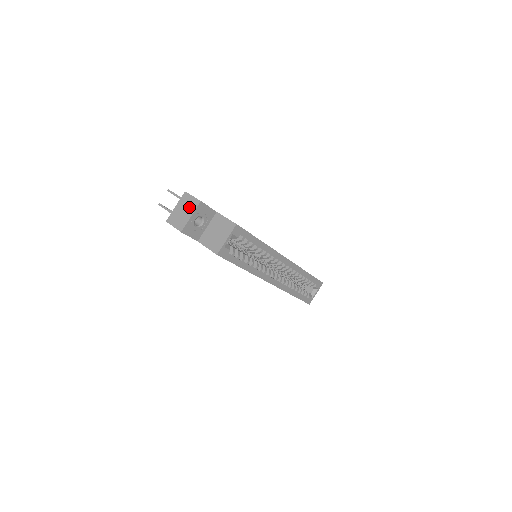
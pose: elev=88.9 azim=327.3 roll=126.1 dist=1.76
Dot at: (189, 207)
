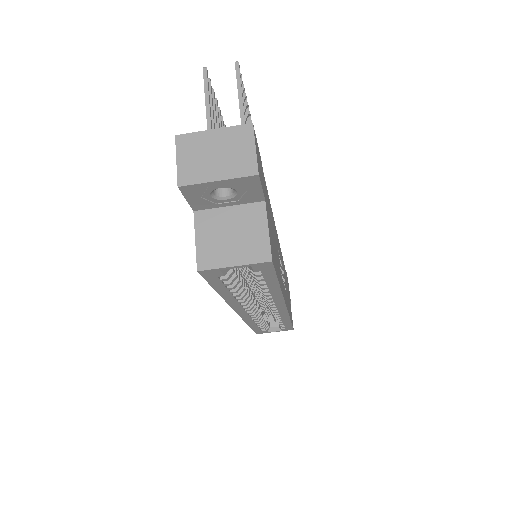
Dot at: (232, 160)
